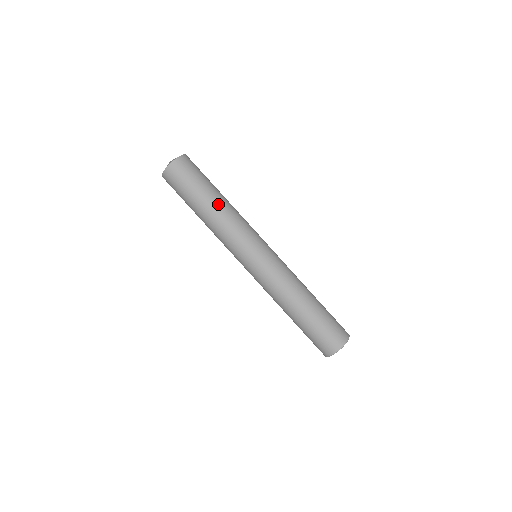
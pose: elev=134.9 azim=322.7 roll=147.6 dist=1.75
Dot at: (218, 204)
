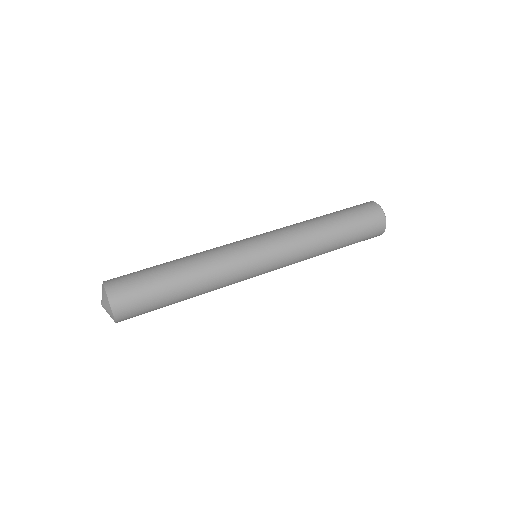
Dot at: (179, 259)
